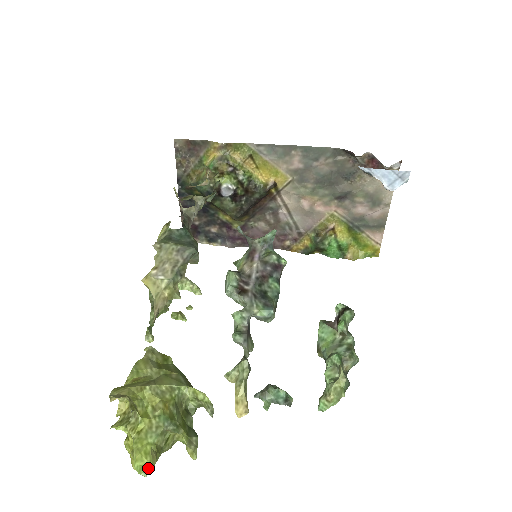
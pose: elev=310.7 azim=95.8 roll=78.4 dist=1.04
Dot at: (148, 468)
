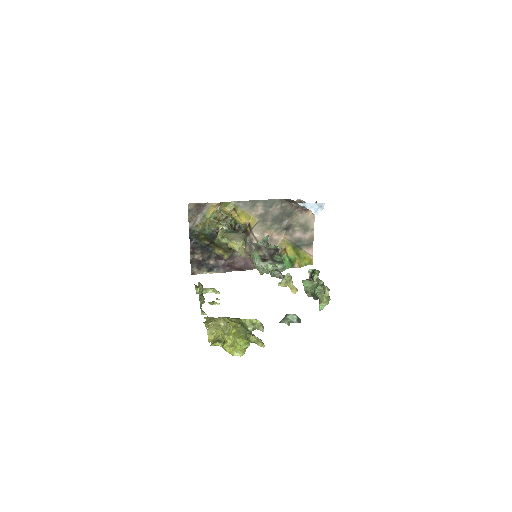
Dot at: (248, 343)
